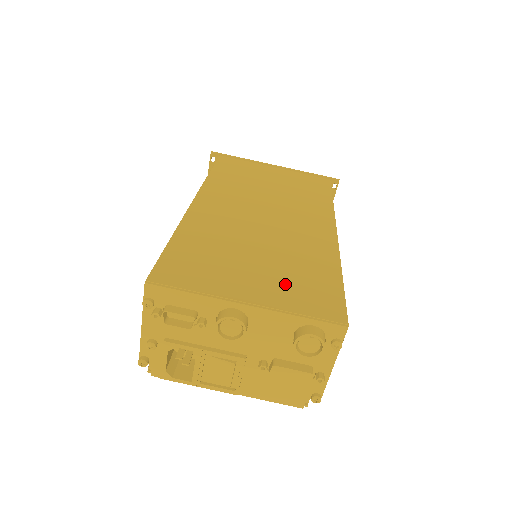
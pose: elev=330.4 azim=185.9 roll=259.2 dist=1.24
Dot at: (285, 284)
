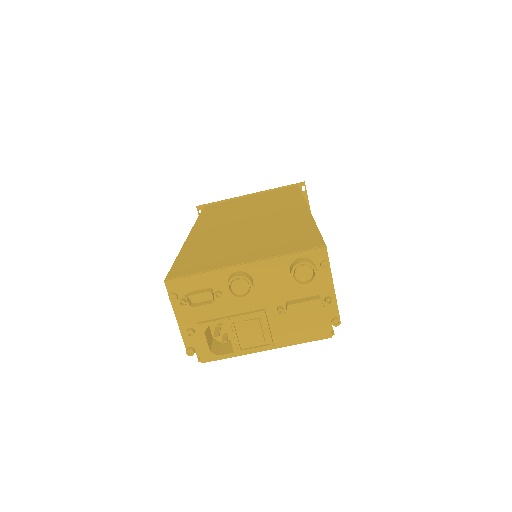
Dot at: (271, 245)
